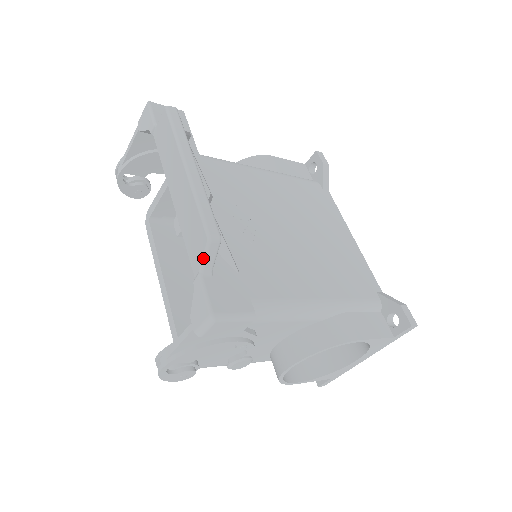
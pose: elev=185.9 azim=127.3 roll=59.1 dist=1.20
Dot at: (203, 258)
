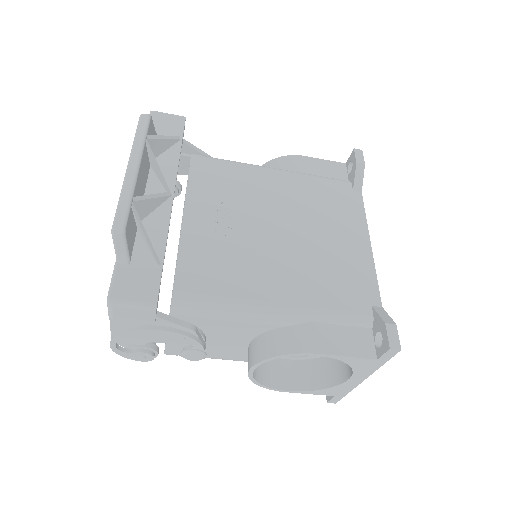
Dot at: (114, 248)
